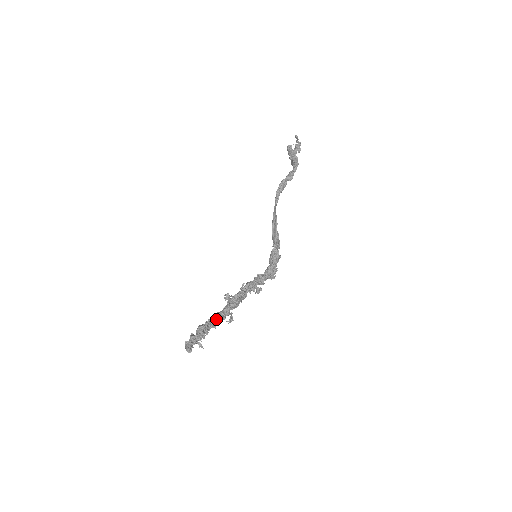
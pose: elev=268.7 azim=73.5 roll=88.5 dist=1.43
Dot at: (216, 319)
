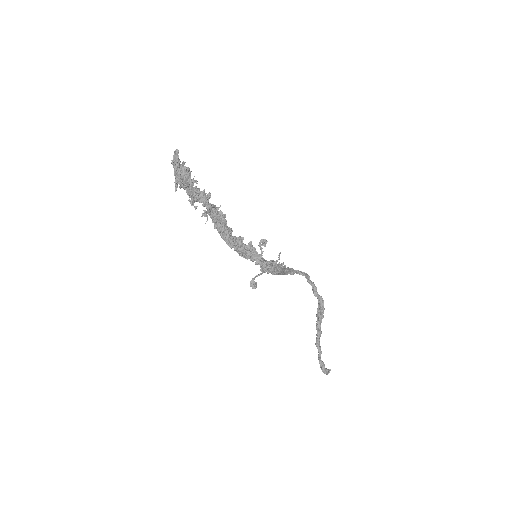
Dot at: (202, 192)
